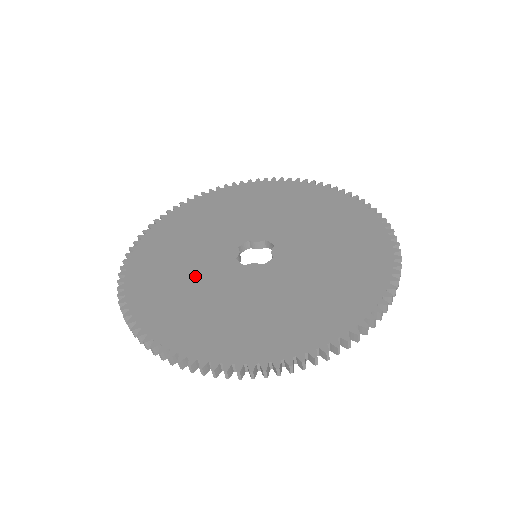
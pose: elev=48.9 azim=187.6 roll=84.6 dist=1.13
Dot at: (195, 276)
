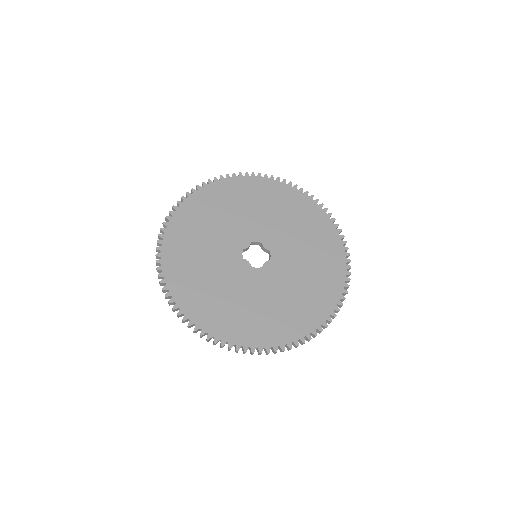
Dot at: (213, 241)
